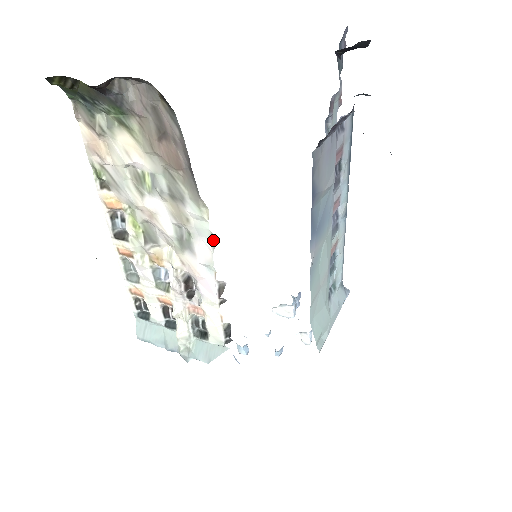
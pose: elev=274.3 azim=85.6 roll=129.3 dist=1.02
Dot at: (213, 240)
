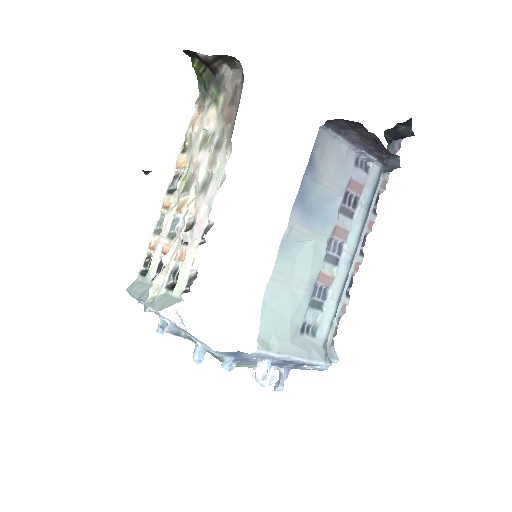
Dot at: (223, 180)
